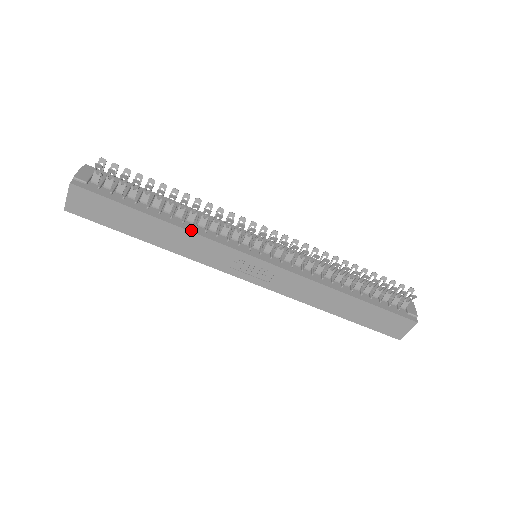
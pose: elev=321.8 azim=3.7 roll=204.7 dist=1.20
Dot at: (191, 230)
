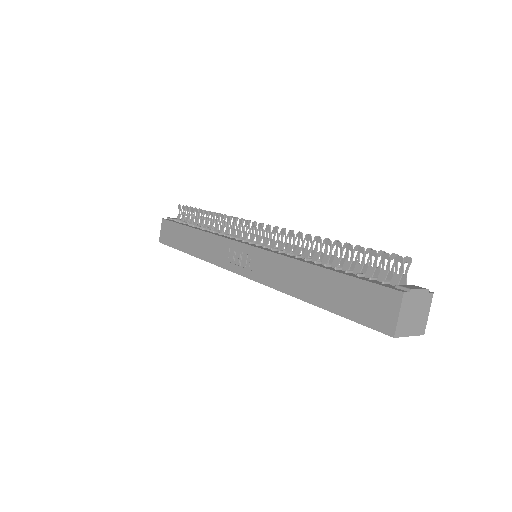
Dot at: (208, 232)
